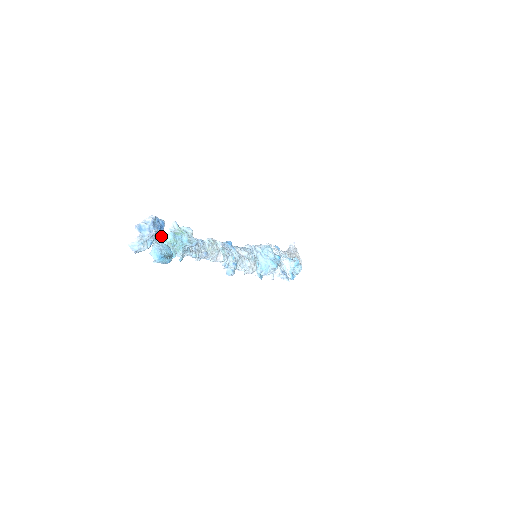
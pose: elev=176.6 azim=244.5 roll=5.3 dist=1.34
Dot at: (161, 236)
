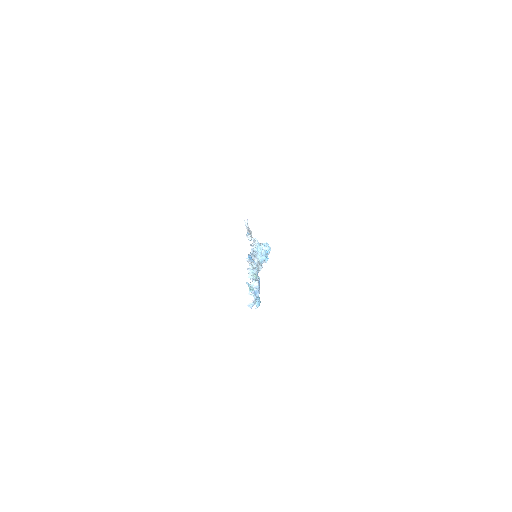
Dot at: occluded
